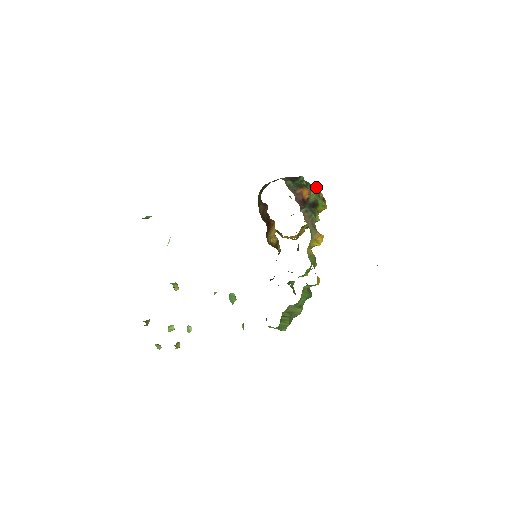
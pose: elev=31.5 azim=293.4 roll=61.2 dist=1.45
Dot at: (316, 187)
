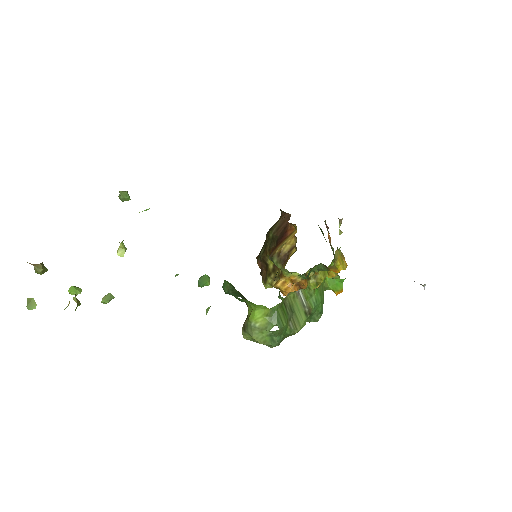
Dot at: occluded
